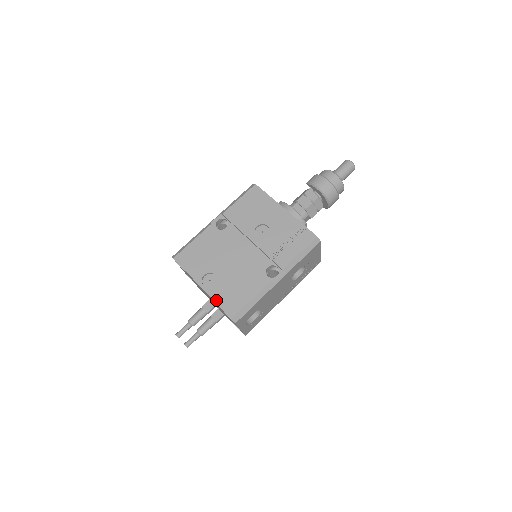
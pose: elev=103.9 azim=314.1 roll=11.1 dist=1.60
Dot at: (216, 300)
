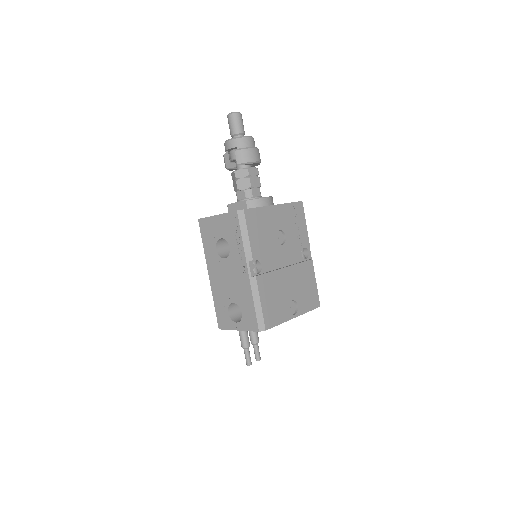
Dot at: (307, 311)
